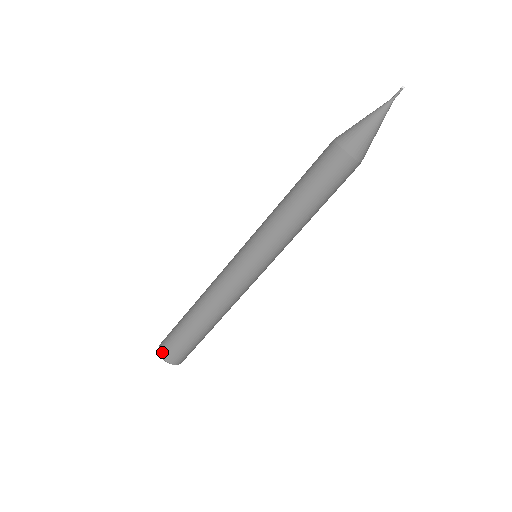
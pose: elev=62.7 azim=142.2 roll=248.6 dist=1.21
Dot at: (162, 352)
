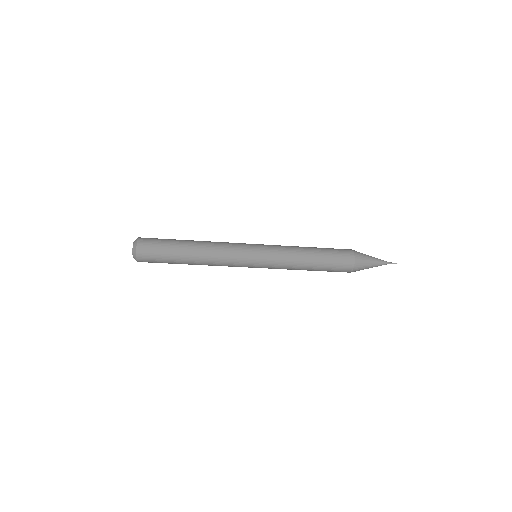
Dot at: (140, 261)
